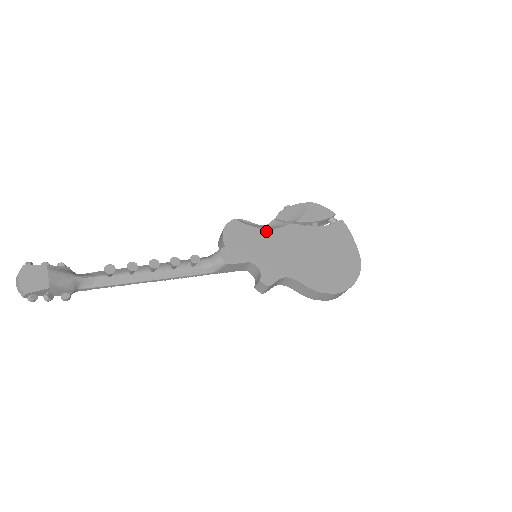
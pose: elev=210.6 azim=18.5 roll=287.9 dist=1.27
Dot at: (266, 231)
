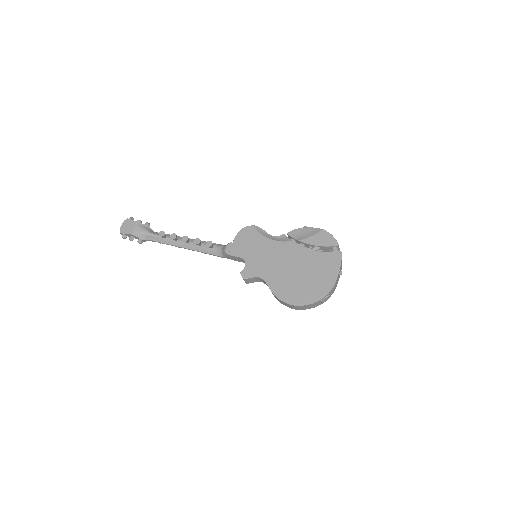
Dot at: (269, 241)
